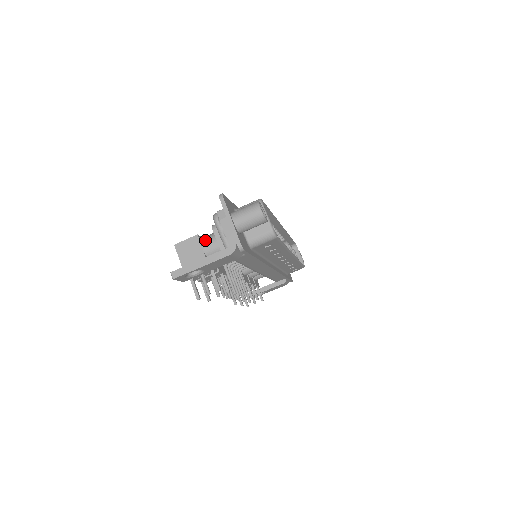
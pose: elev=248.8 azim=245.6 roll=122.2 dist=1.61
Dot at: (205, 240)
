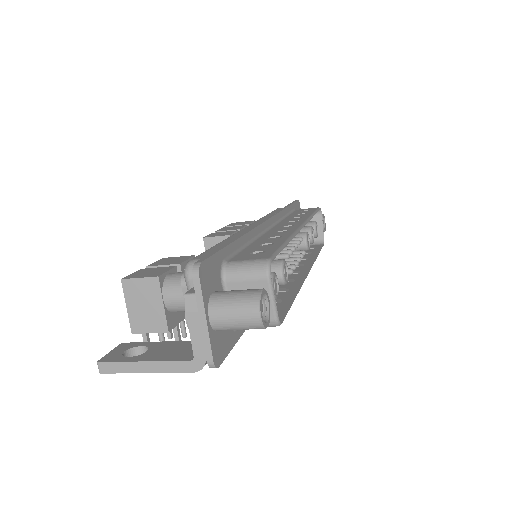
Dot at: (169, 287)
